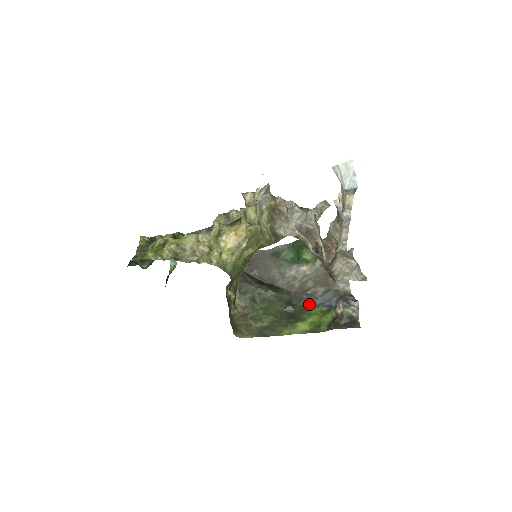
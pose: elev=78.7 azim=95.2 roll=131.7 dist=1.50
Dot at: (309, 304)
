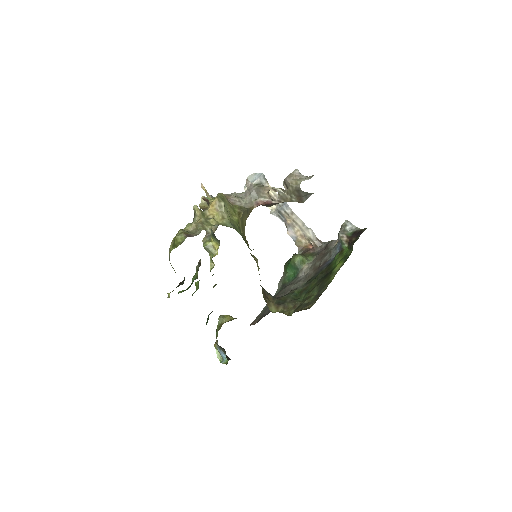
Dot at: (329, 264)
